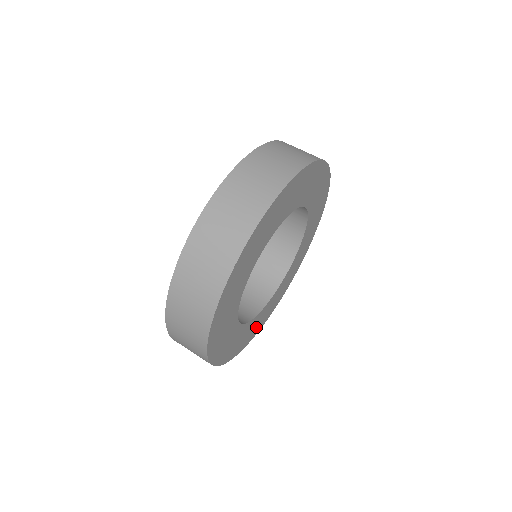
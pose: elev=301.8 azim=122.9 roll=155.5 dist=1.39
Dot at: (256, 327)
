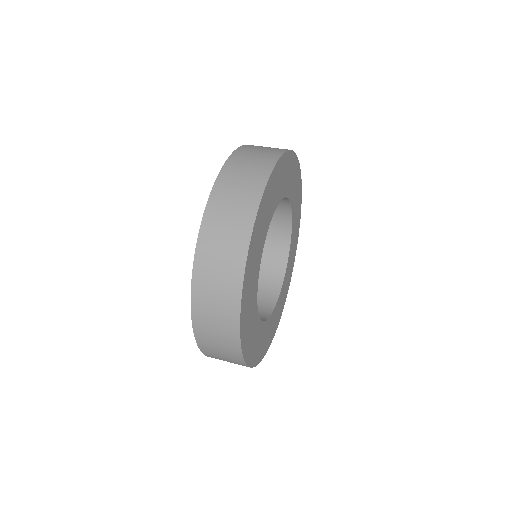
Dot at: (251, 344)
